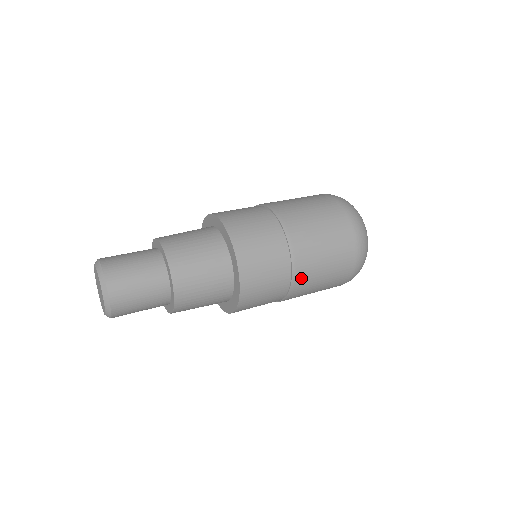
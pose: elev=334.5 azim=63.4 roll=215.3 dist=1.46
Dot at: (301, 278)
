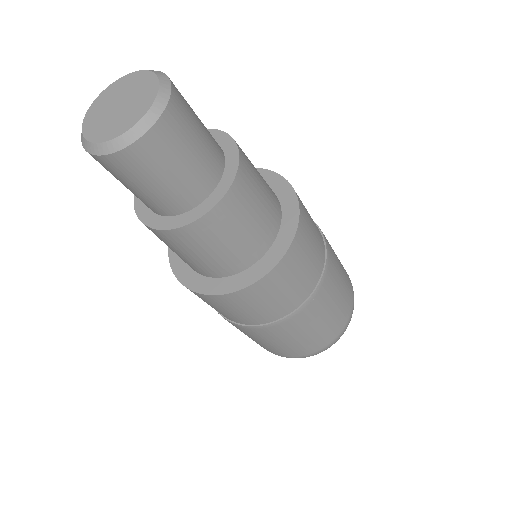
Dot at: (327, 281)
